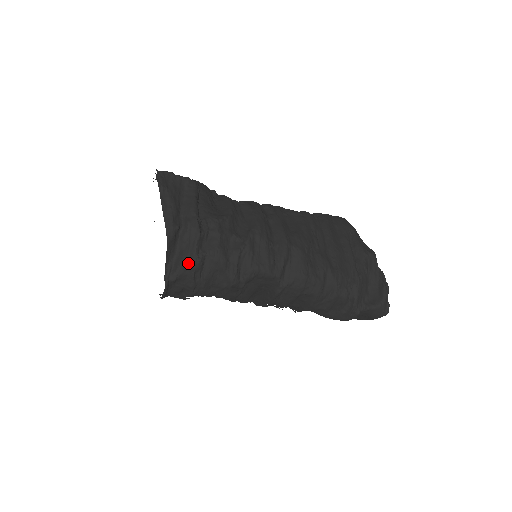
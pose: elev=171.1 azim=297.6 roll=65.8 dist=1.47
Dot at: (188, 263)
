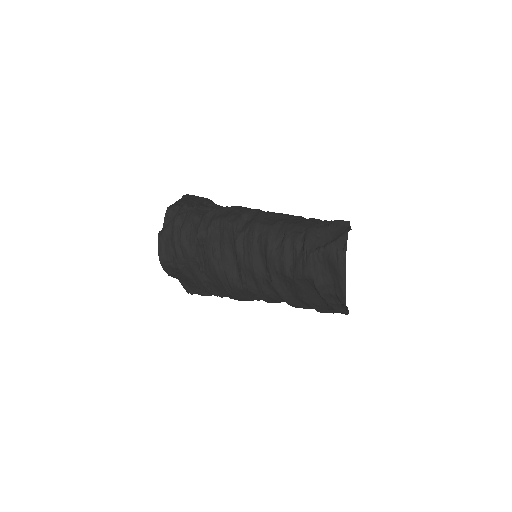
Dot at: (173, 220)
